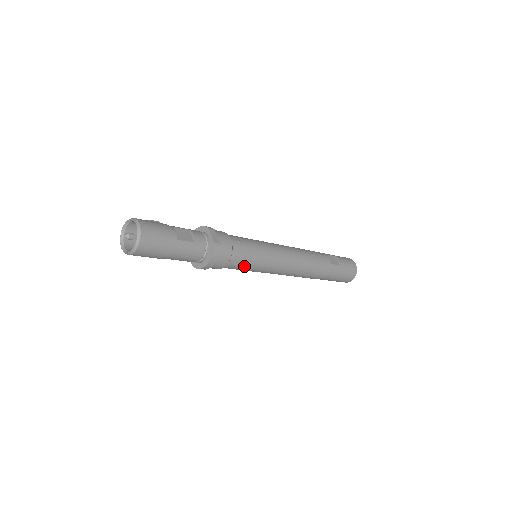
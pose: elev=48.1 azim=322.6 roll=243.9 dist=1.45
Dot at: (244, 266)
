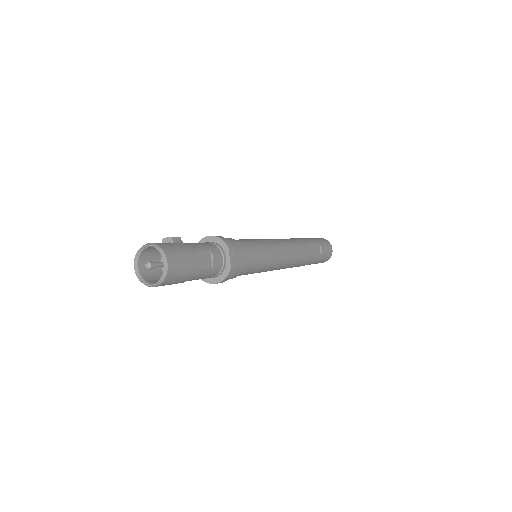
Dot at: (245, 274)
